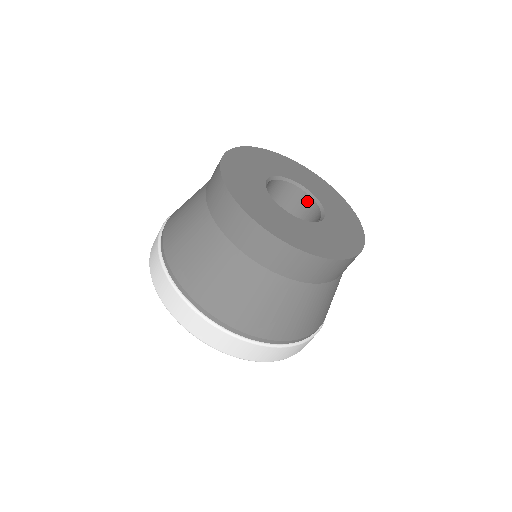
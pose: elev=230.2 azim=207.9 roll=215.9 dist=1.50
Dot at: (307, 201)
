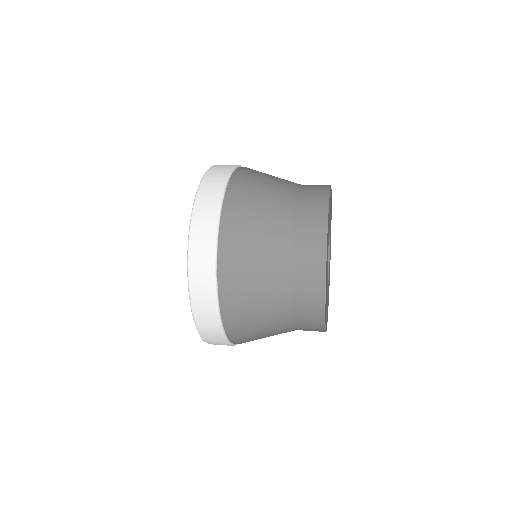
Dot at: occluded
